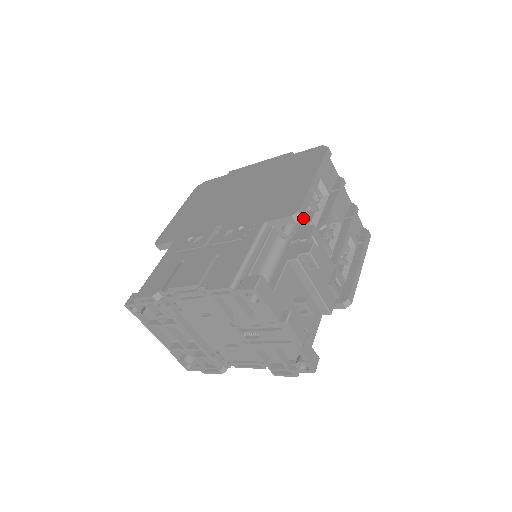
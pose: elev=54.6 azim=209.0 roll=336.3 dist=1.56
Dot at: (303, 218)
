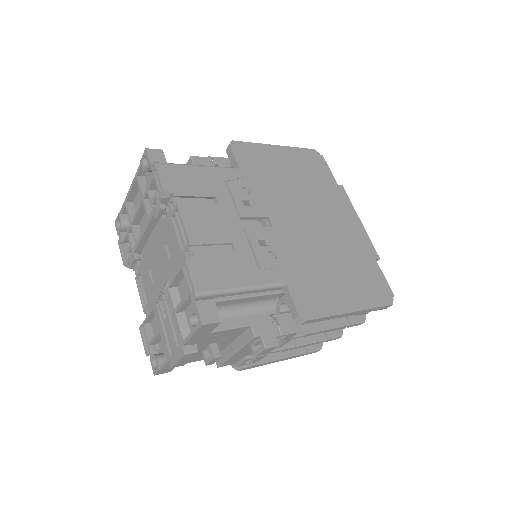
Dot at: occluded
